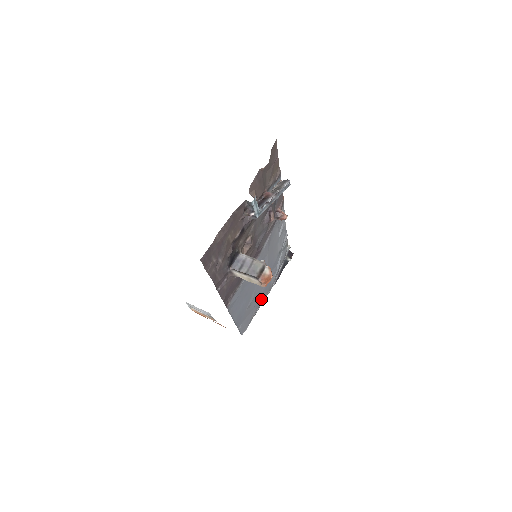
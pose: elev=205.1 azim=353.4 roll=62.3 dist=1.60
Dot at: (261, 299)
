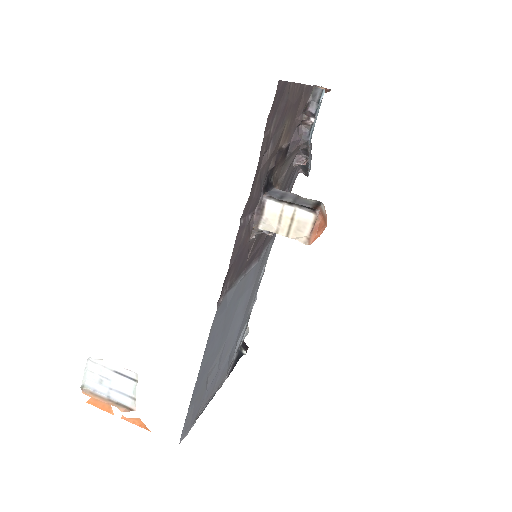
Dot at: (213, 387)
